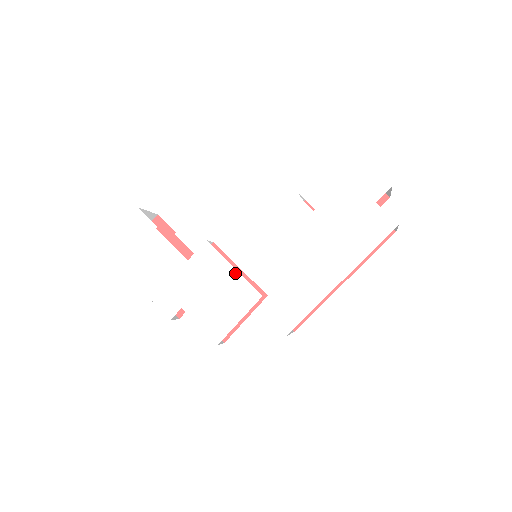
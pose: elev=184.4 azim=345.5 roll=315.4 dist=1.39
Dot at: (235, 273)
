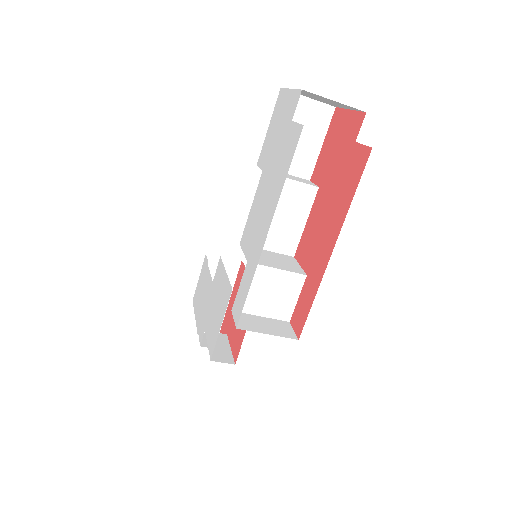
Dot at: (225, 276)
